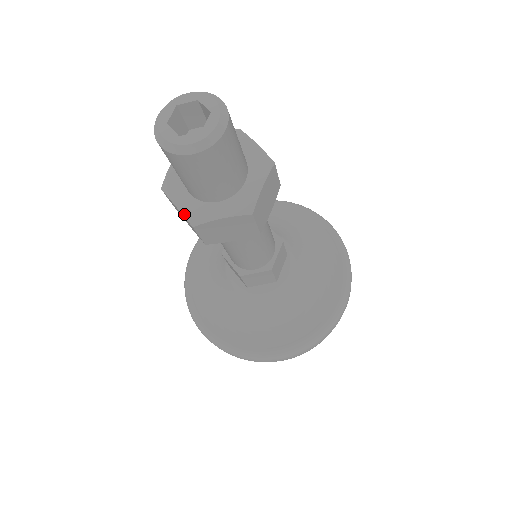
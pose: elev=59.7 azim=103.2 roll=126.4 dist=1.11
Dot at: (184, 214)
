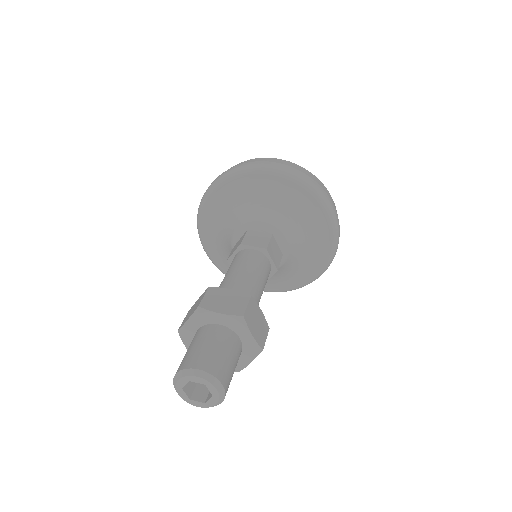
Dot at: occluded
